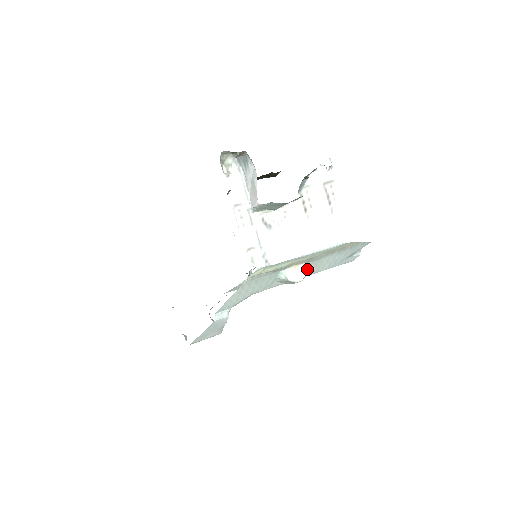
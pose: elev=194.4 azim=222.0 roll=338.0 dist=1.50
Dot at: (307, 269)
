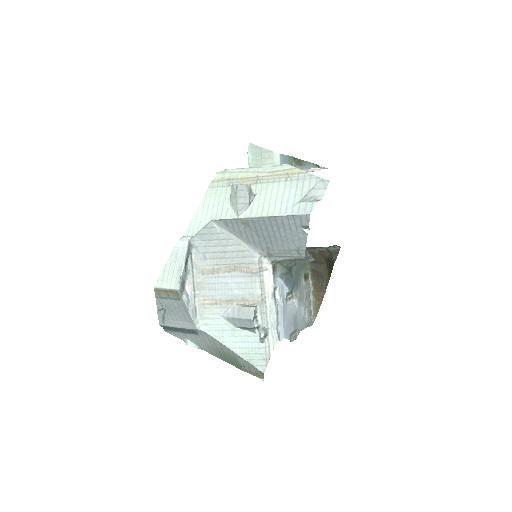
Dot at: (258, 201)
